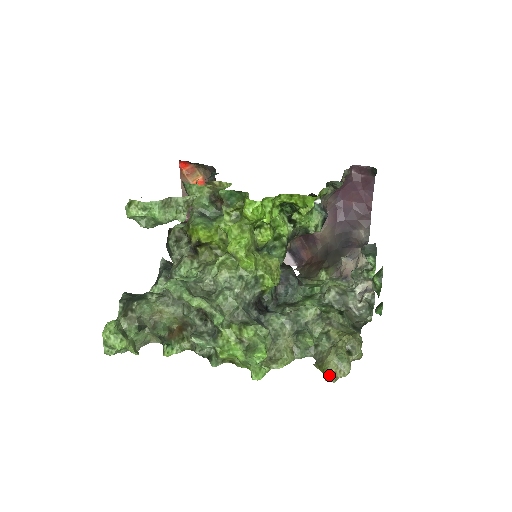
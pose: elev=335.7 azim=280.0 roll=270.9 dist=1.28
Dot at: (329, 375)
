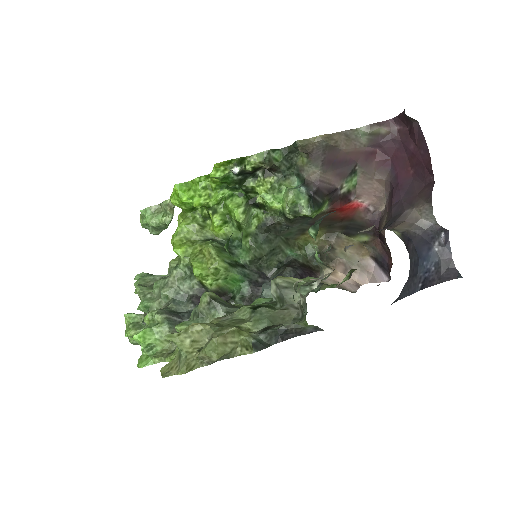
Dot at: (166, 369)
